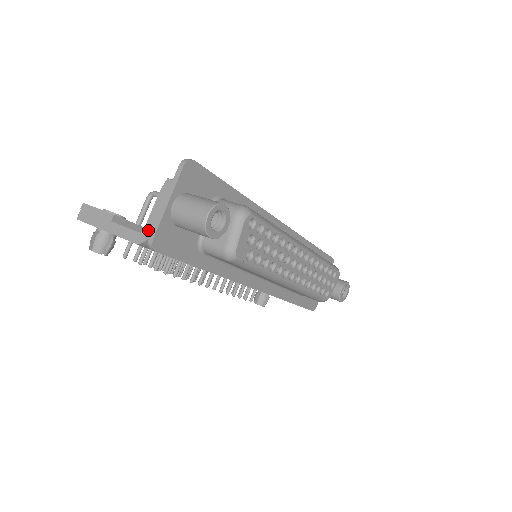
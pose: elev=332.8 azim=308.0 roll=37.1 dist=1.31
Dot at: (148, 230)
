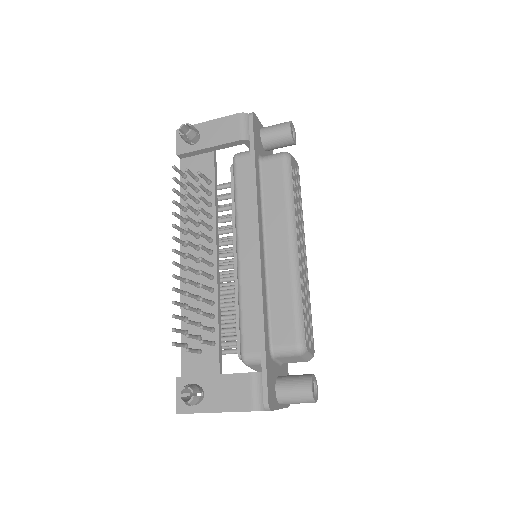
Dot at: occluded
